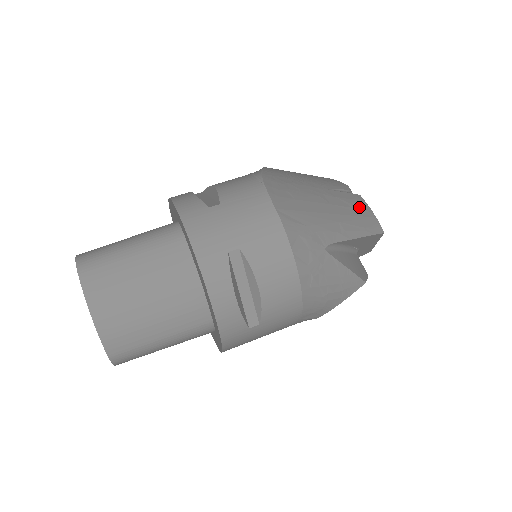
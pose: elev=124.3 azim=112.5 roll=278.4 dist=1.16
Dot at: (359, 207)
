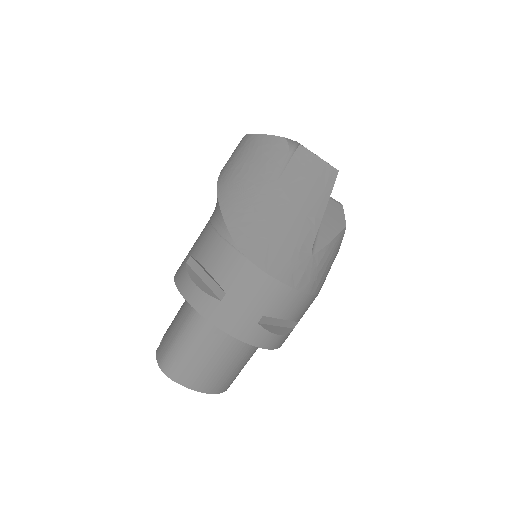
Dot at: (309, 169)
